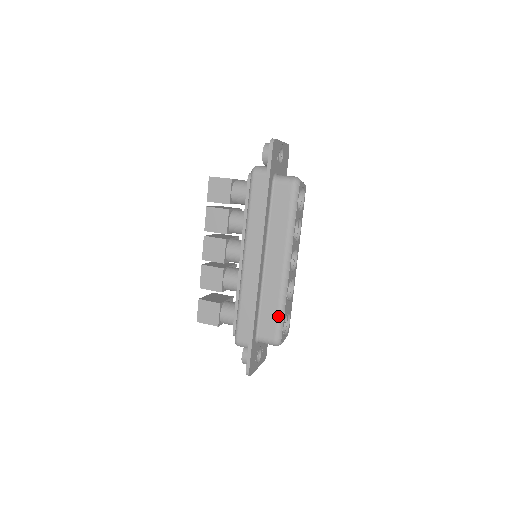
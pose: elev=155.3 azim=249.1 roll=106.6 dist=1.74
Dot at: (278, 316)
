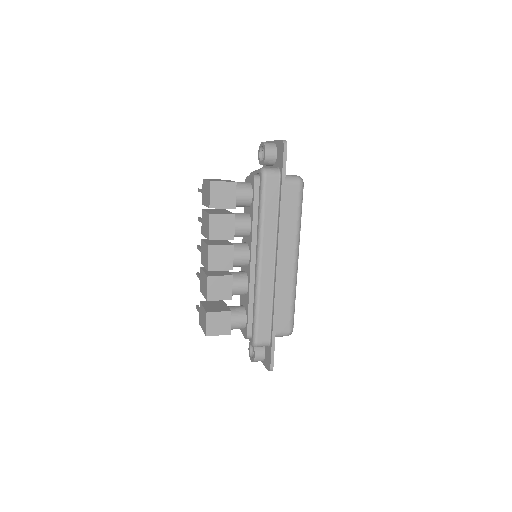
Dot at: (292, 308)
